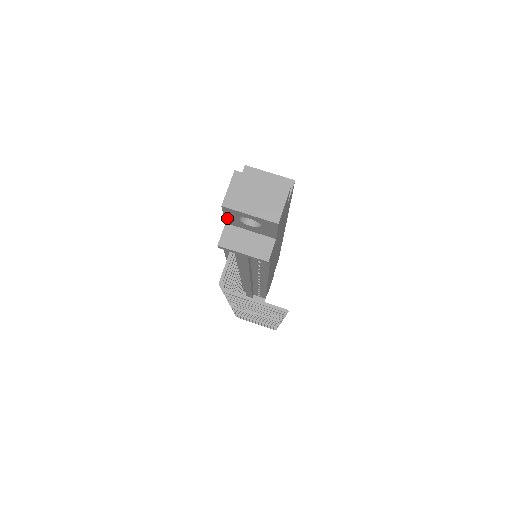
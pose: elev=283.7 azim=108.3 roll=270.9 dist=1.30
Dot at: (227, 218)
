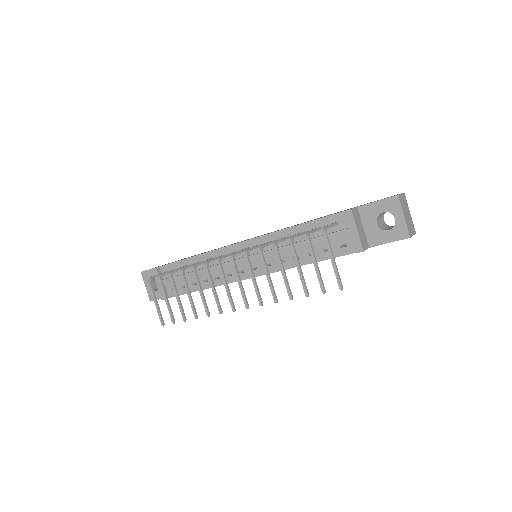
Dot at: (372, 205)
